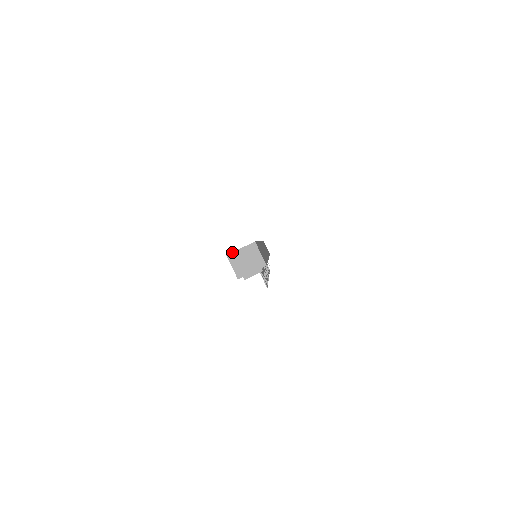
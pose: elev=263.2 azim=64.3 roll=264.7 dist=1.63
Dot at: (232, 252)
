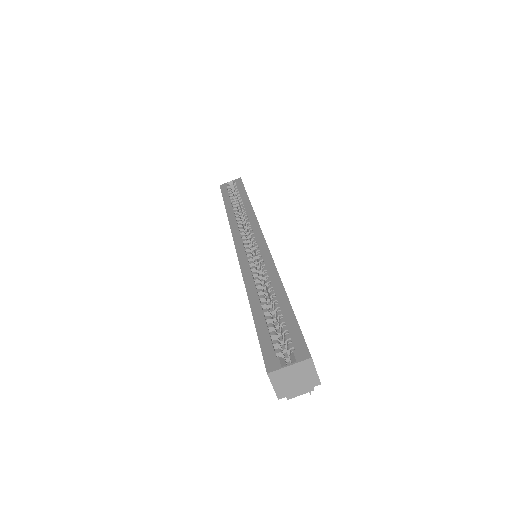
Dot at: (276, 370)
